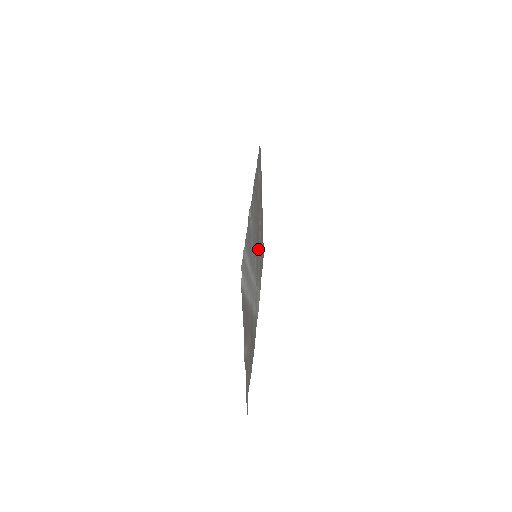
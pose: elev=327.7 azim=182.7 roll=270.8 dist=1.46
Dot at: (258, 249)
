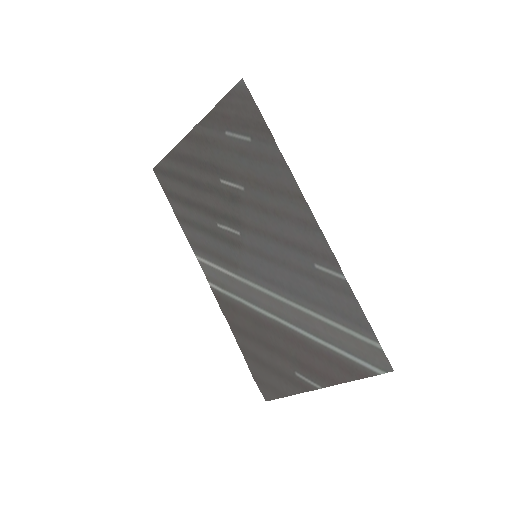
Dot at: (232, 229)
